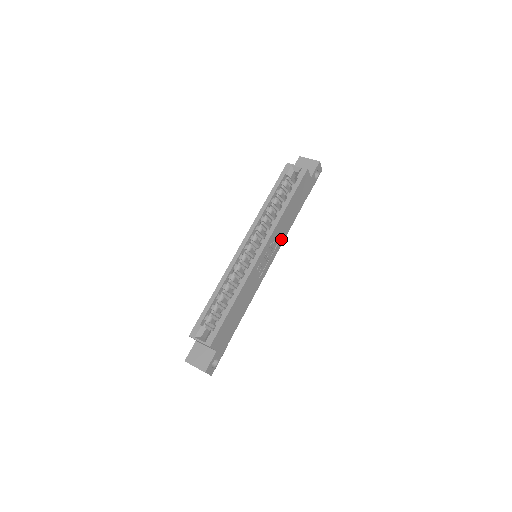
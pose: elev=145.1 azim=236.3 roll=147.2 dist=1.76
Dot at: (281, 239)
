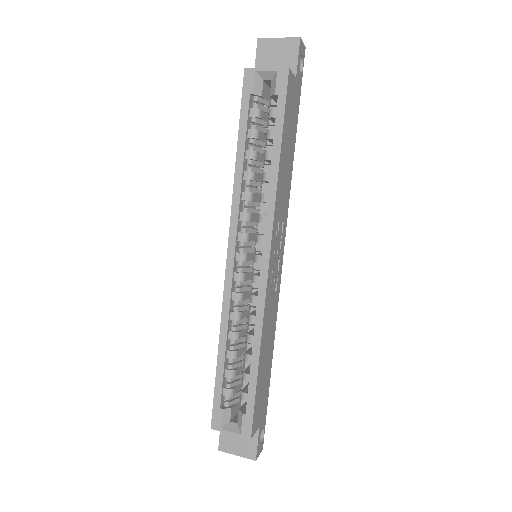
Dot at: (285, 211)
